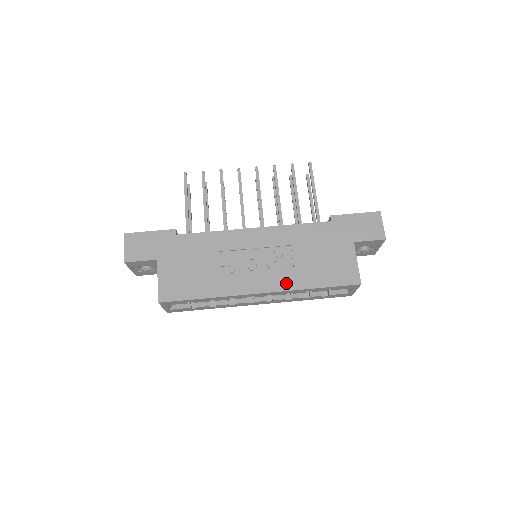
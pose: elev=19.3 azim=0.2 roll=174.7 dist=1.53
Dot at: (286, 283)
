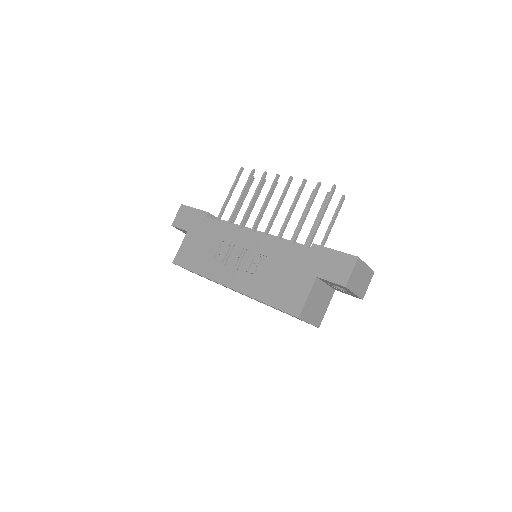
Dot at: (247, 288)
